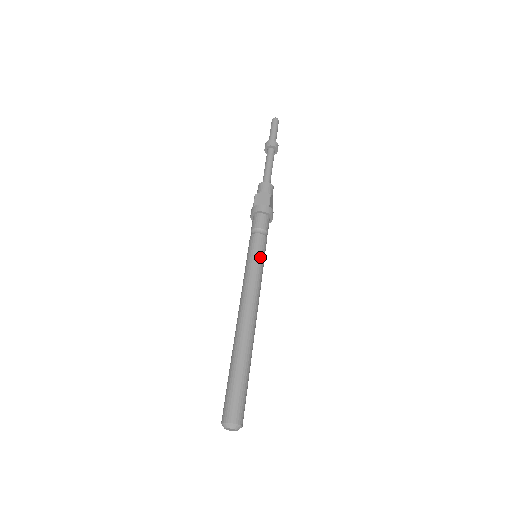
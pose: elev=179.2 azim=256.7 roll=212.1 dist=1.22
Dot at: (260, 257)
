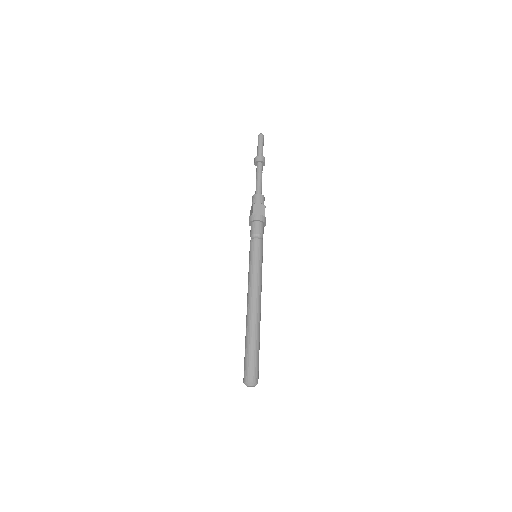
Dot at: (261, 258)
